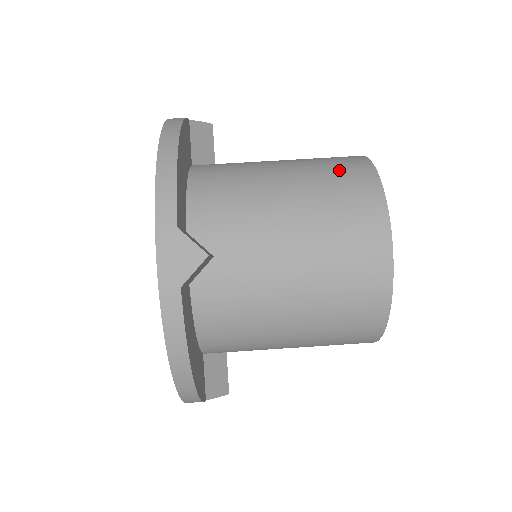
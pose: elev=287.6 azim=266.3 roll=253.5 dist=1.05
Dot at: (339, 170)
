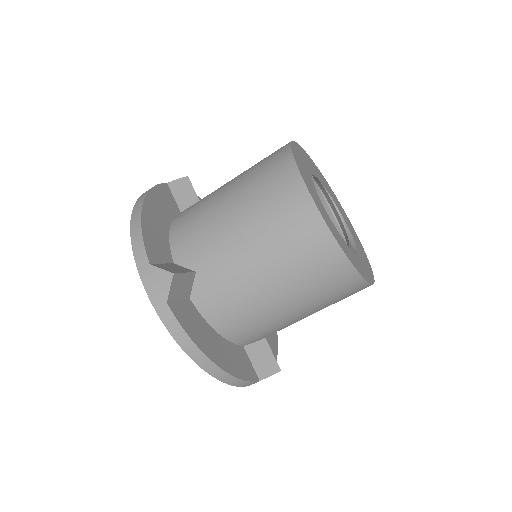
Dot at: (320, 276)
